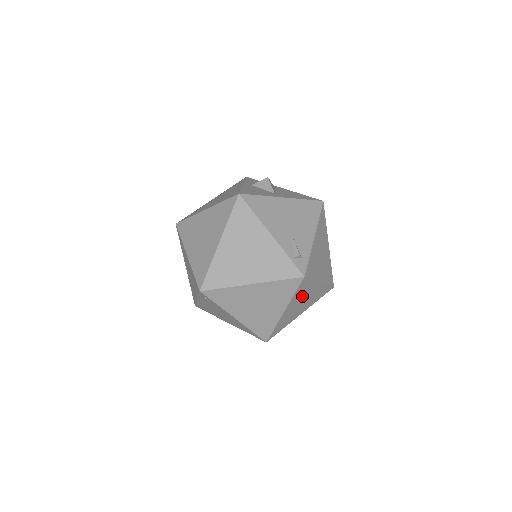
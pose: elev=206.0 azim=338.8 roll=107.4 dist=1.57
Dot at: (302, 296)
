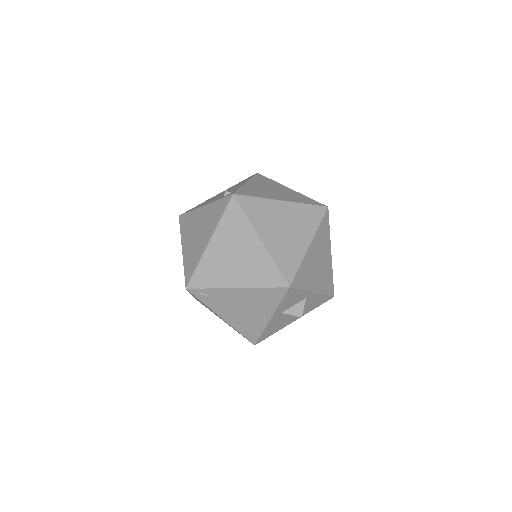
Dot at: (270, 219)
